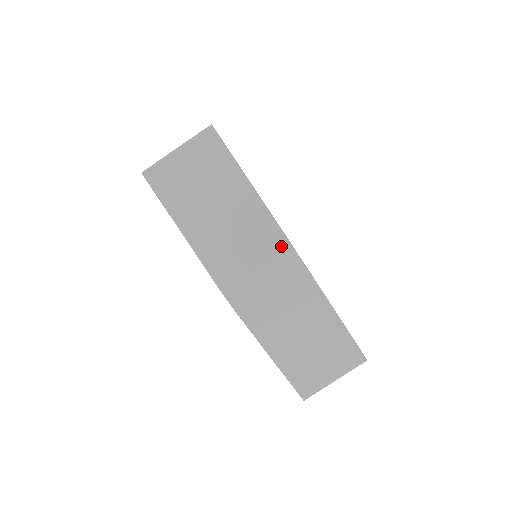
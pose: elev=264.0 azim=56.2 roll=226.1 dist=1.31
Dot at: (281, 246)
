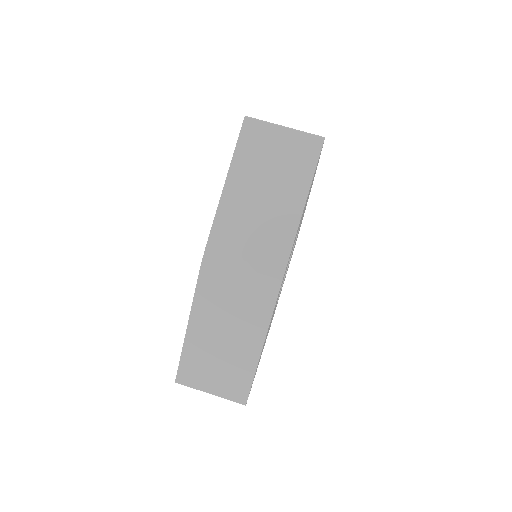
Dot at: (277, 266)
